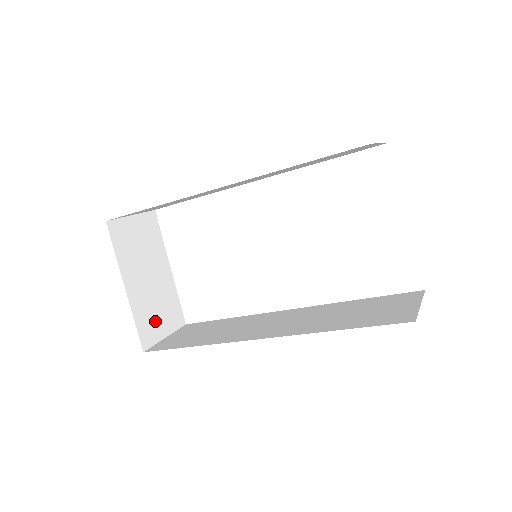
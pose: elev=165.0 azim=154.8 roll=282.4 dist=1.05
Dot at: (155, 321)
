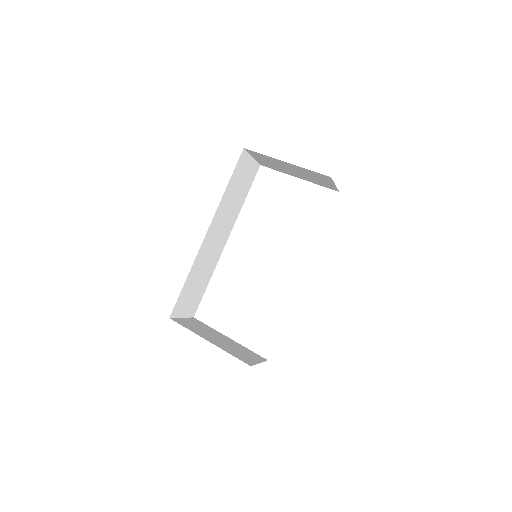
Dot at: (244, 356)
